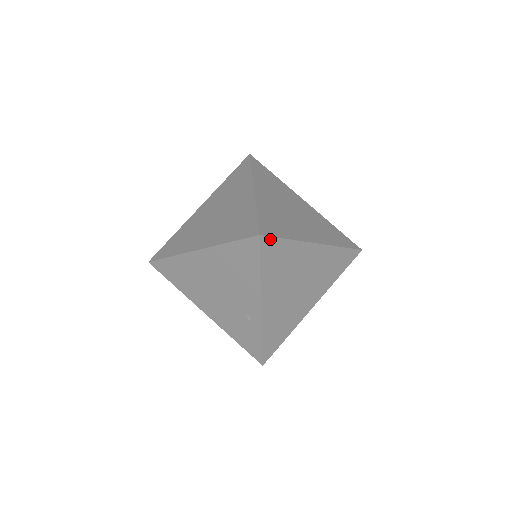
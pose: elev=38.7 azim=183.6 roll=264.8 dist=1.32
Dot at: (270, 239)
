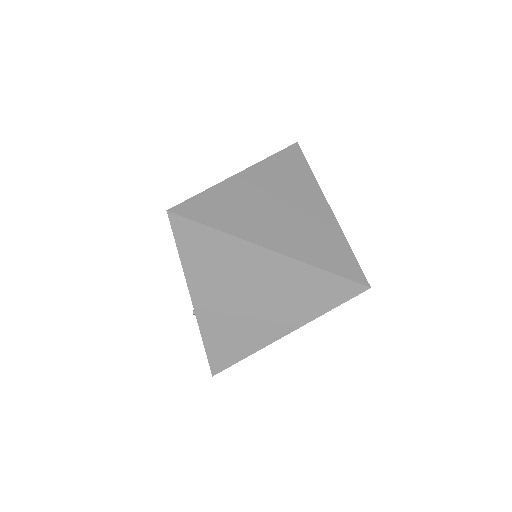
Dot at: (185, 220)
